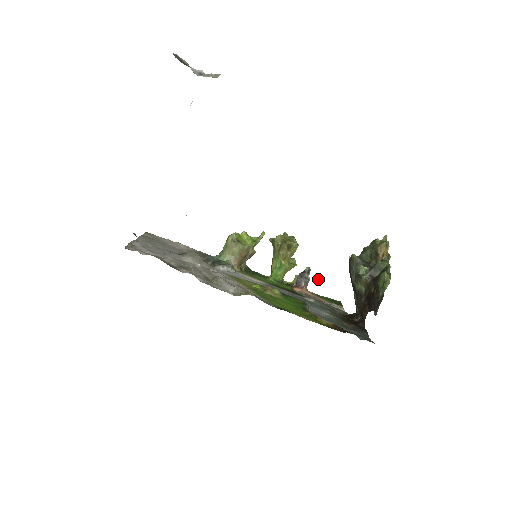
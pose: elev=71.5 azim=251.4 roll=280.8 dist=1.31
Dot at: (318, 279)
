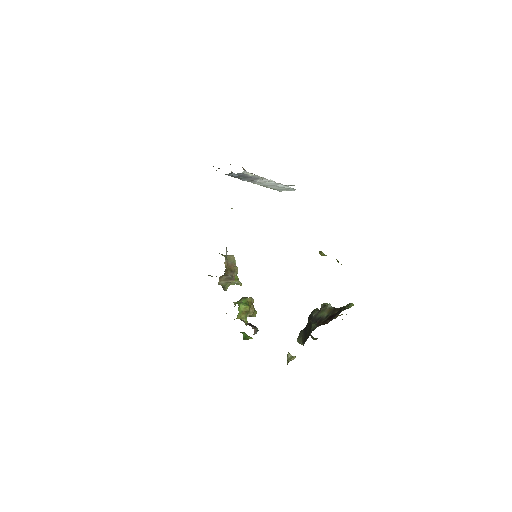
Dot at: (321, 251)
